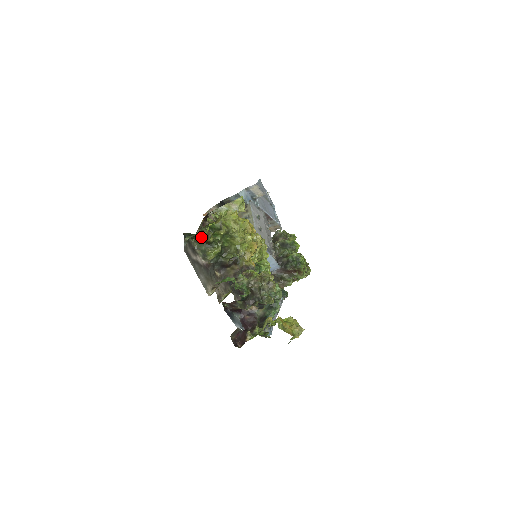
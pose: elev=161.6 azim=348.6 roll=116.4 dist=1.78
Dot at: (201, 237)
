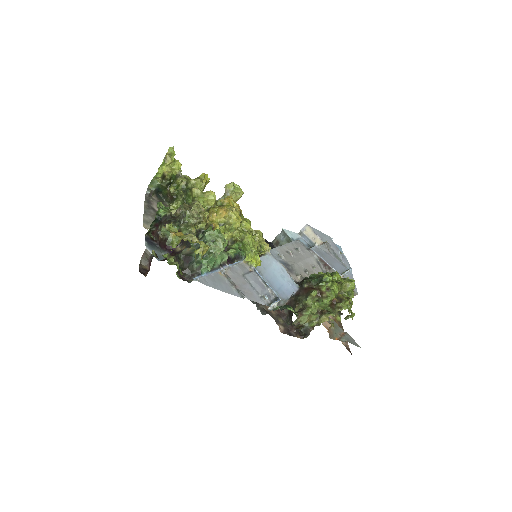
Dot at: (170, 195)
